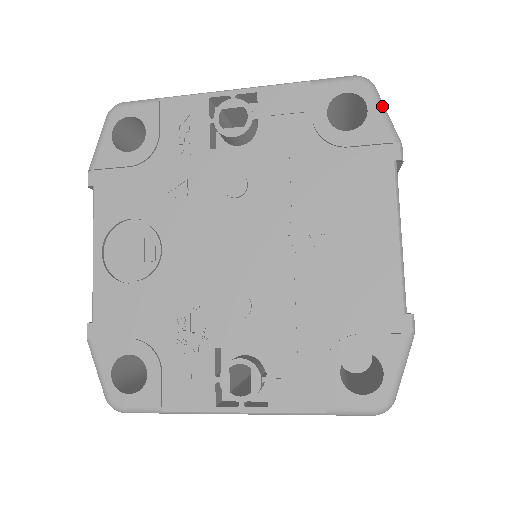
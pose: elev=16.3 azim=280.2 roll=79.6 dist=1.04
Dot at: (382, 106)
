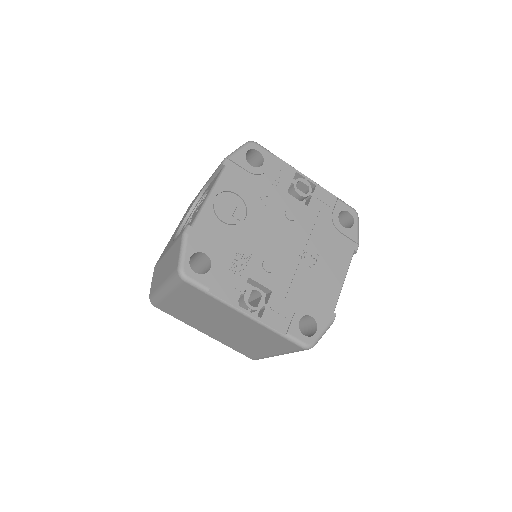
Dot at: occluded
